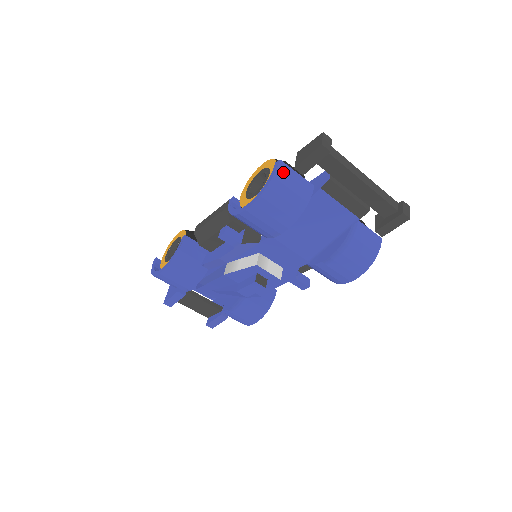
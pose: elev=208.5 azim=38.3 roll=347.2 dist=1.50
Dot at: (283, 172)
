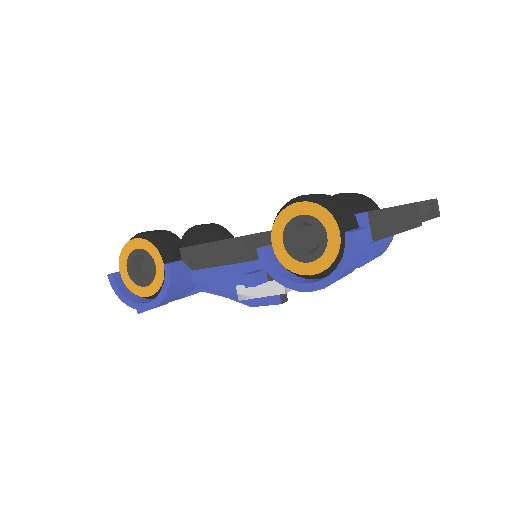
Dot at: (357, 245)
